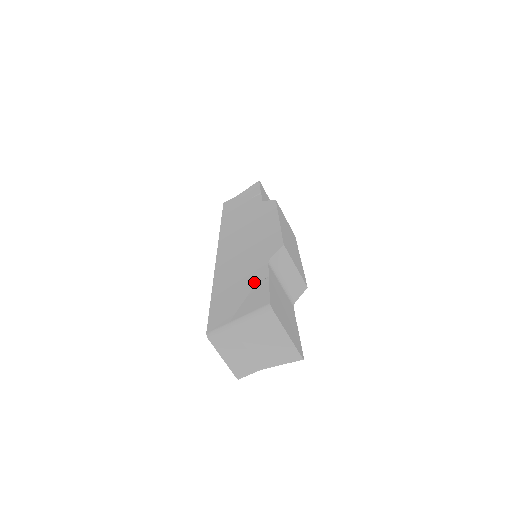
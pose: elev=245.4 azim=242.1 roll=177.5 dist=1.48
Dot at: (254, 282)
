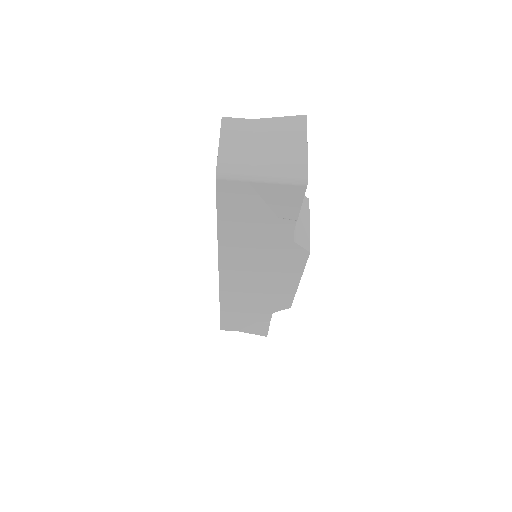
Dot at: occluded
